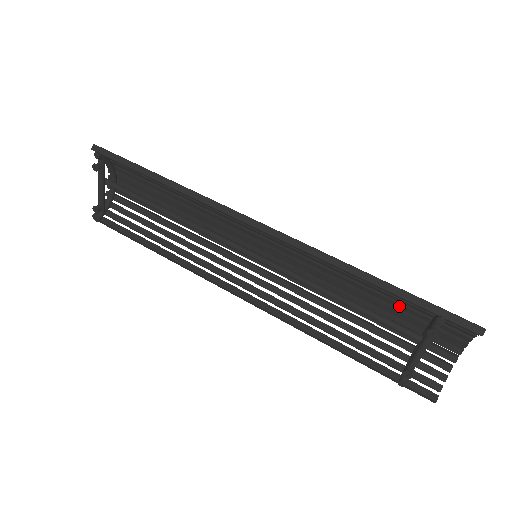
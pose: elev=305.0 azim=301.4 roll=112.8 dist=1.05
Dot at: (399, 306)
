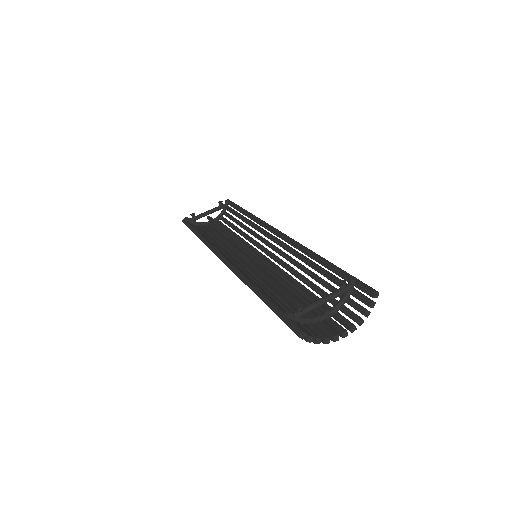
Dot at: (324, 294)
